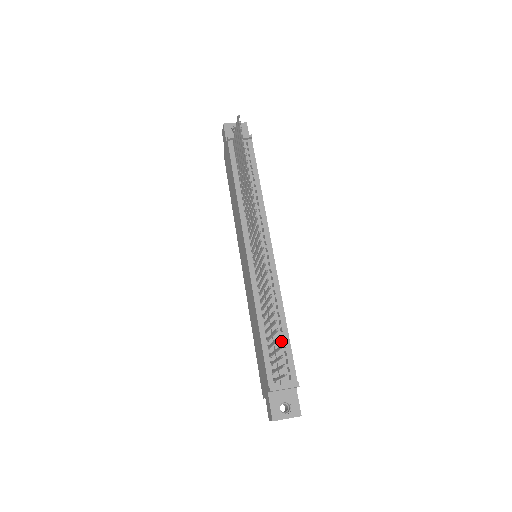
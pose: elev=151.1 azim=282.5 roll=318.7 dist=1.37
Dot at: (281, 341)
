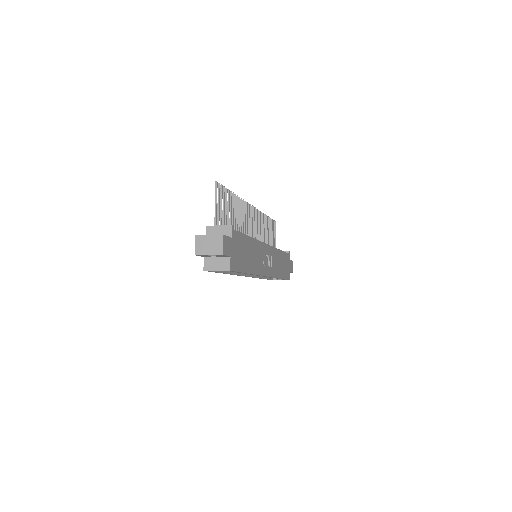
Dot at: occluded
